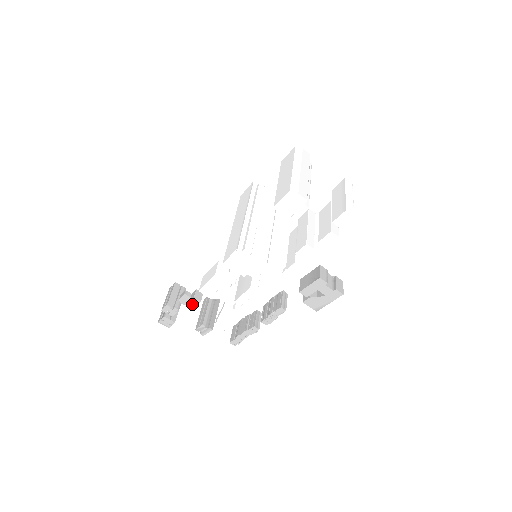
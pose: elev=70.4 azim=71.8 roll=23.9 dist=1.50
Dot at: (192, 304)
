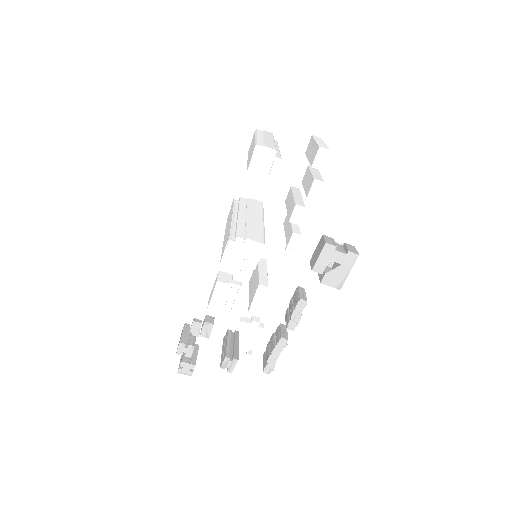
Dot at: (206, 332)
